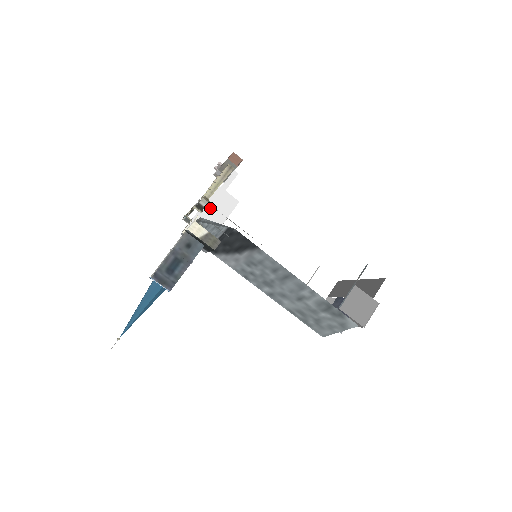
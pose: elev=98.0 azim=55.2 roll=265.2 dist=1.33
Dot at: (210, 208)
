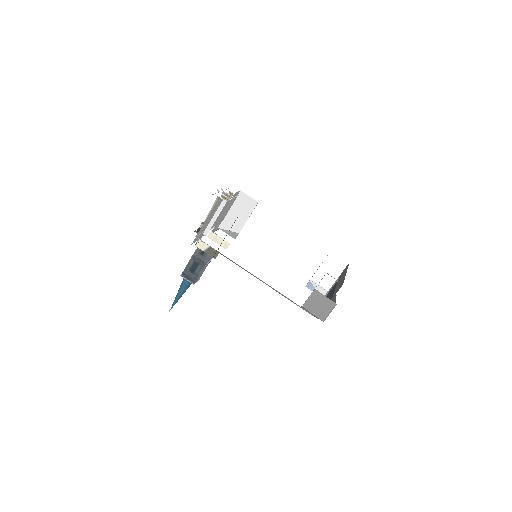
Dot at: (209, 229)
